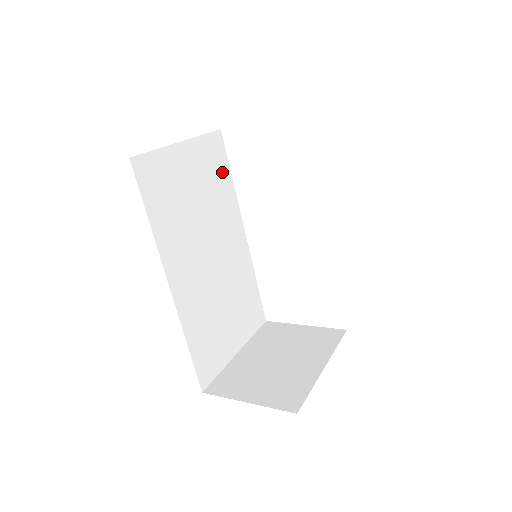
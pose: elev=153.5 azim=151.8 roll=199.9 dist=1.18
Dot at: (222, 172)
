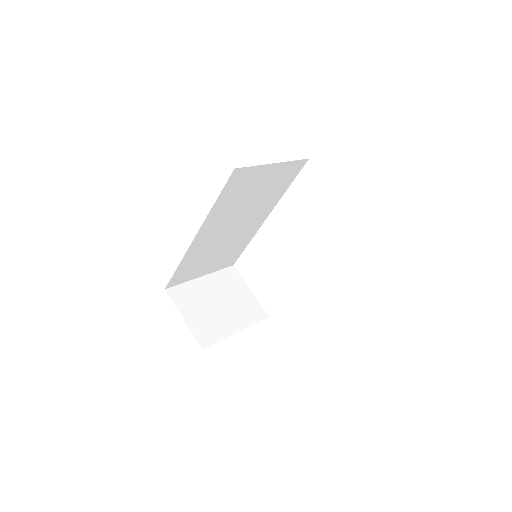
Dot at: (285, 183)
